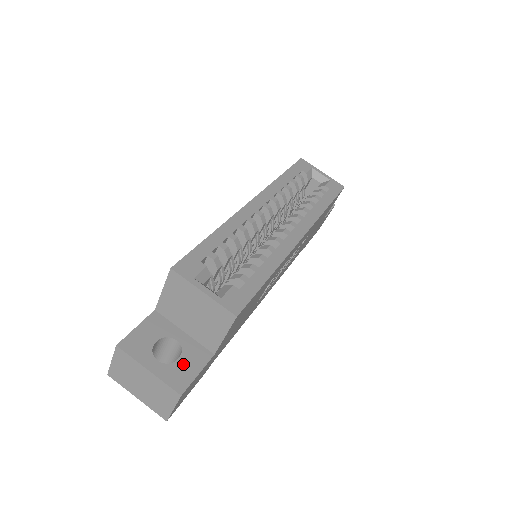
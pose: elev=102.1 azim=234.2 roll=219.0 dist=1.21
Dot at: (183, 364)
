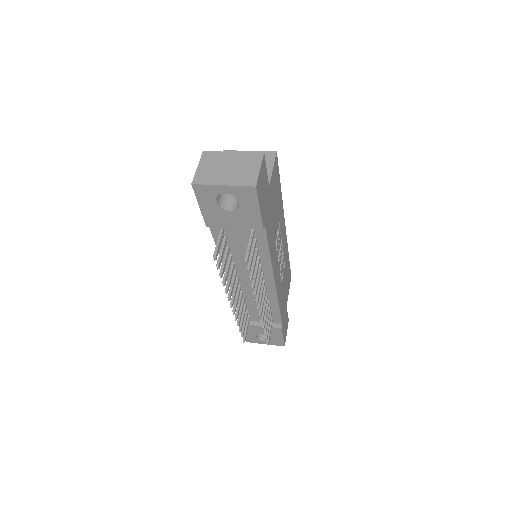
Dot at: occluded
